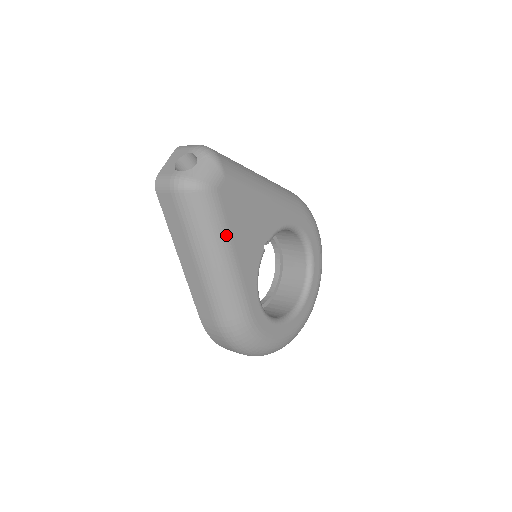
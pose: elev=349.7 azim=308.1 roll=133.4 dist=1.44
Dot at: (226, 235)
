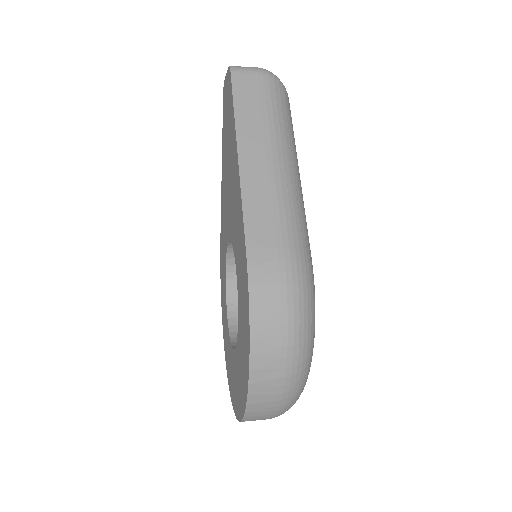
Dot at: occluded
